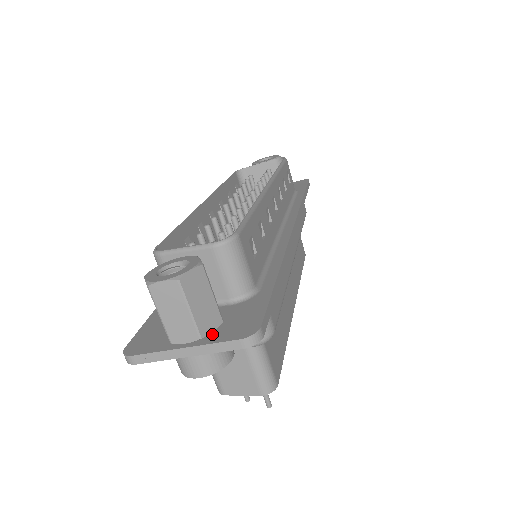
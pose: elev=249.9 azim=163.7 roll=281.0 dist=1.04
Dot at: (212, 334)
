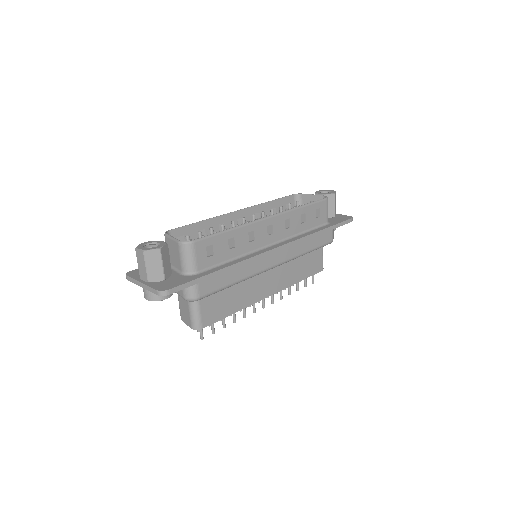
Dot at: (155, 283)
